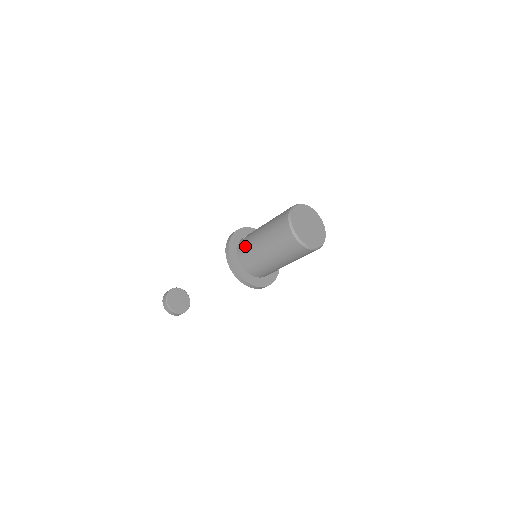
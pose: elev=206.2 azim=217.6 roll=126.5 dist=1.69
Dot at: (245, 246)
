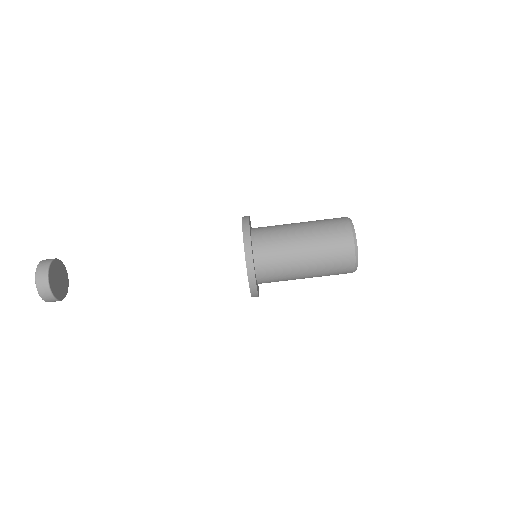
Dot at: occluded
